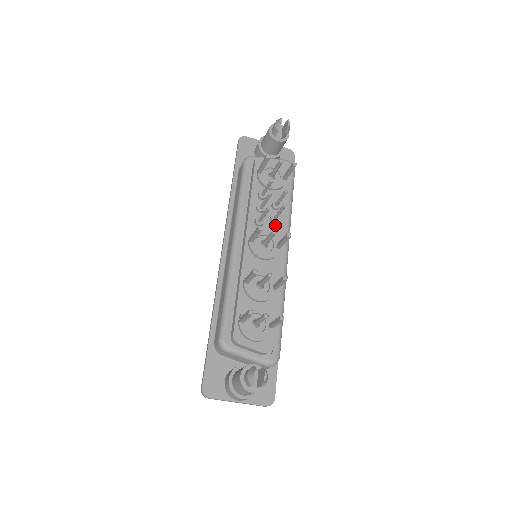
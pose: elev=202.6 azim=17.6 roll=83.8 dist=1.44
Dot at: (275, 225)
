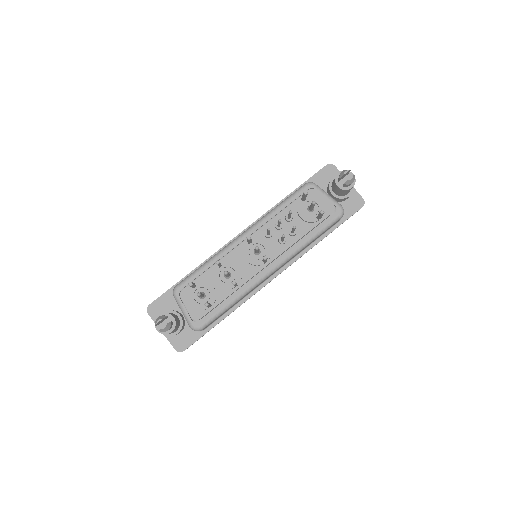
Dot at: (279, 245)
